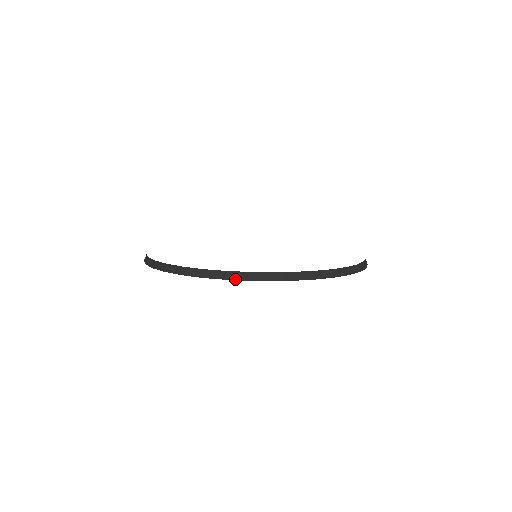
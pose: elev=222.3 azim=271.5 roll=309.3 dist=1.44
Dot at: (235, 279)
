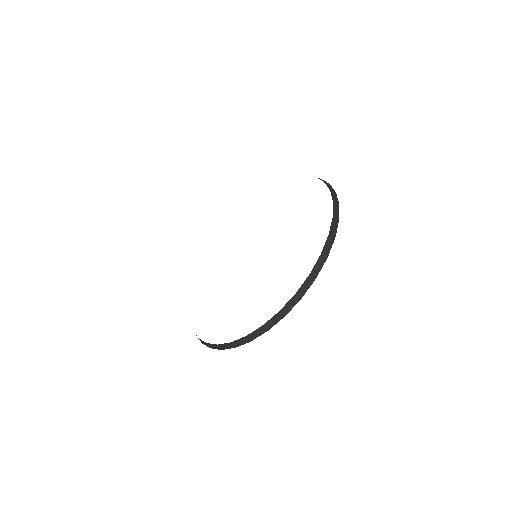
Dot at: (253, 339)
